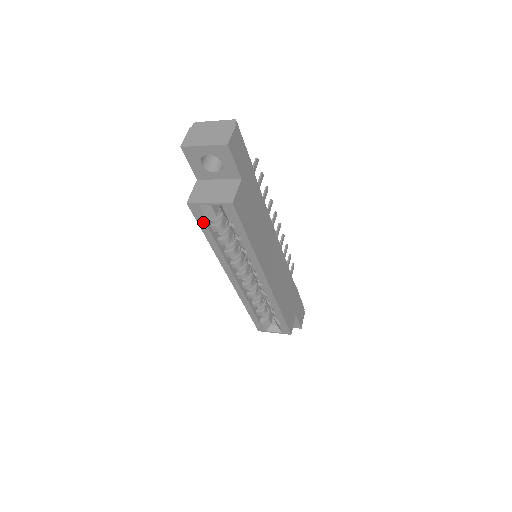
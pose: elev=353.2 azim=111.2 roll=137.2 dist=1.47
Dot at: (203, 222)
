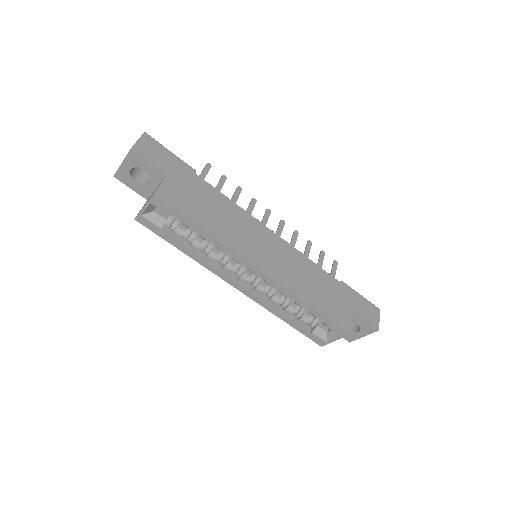
Dot at: (160, 232)
